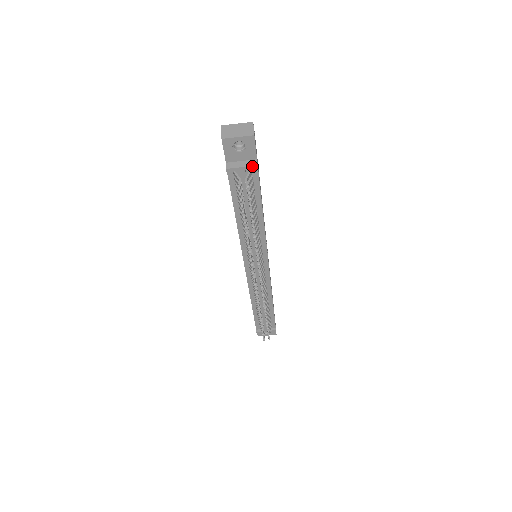
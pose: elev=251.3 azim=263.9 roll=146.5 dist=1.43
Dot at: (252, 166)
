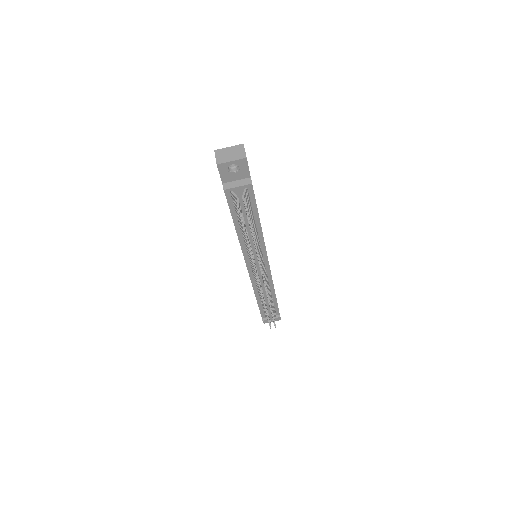
Dot at: (247, 185)
